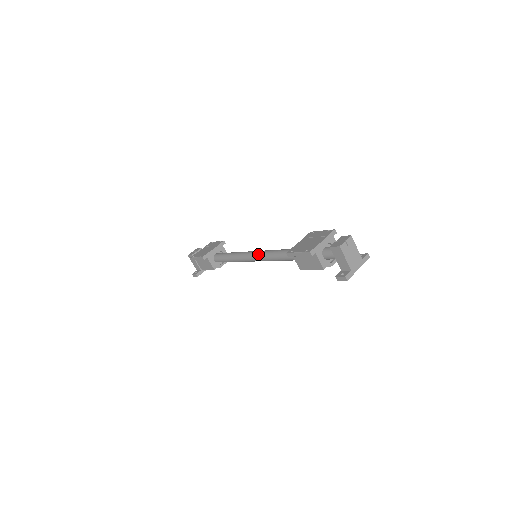
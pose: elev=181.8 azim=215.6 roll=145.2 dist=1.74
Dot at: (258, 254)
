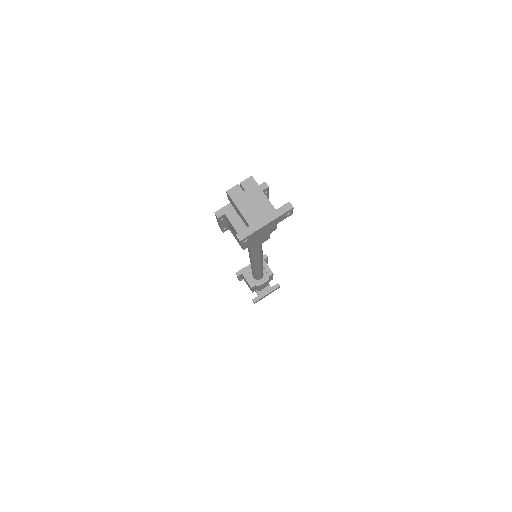
Dot at: occluded
